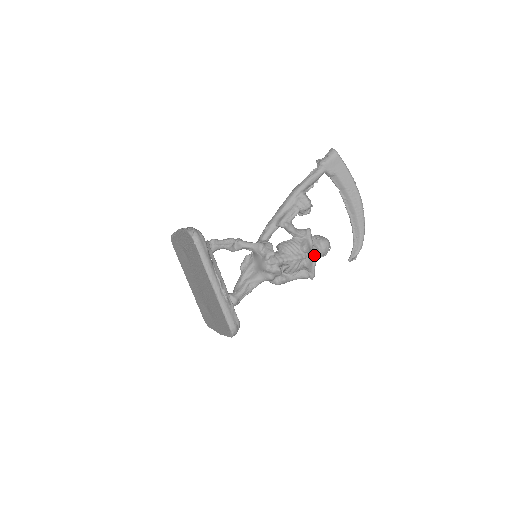
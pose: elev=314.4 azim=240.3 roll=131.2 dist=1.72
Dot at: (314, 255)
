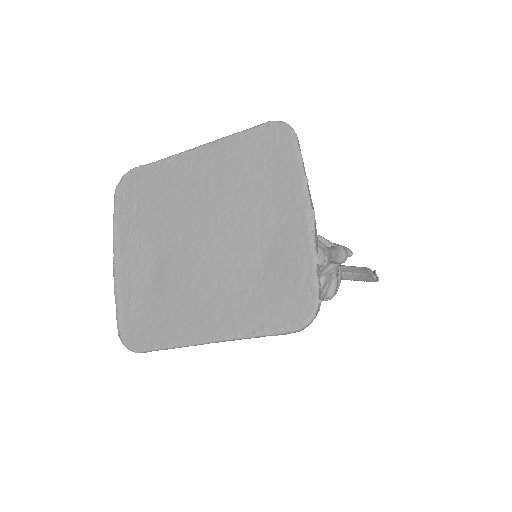
Dot at: occluded
